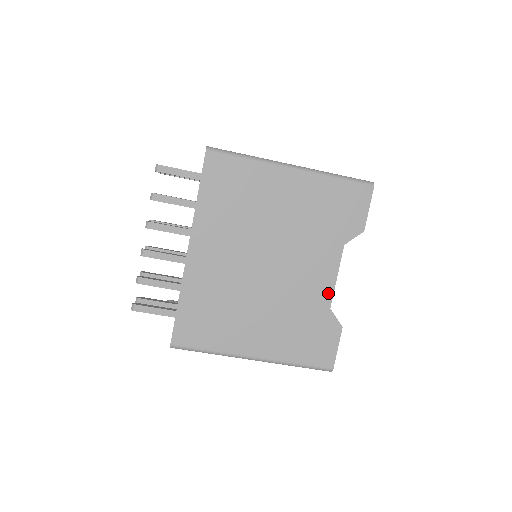
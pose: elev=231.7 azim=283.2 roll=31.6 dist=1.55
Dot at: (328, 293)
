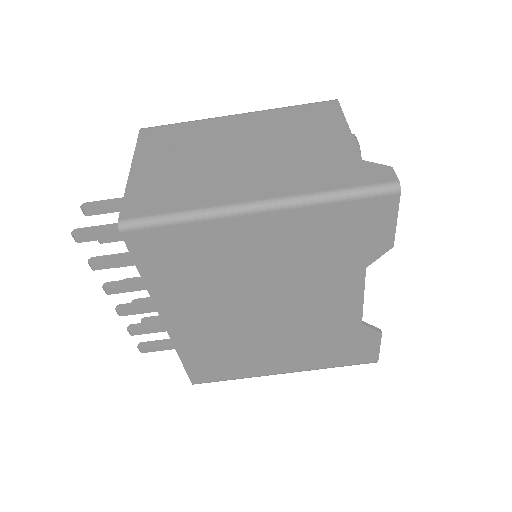
Dot at: (355, 313)
